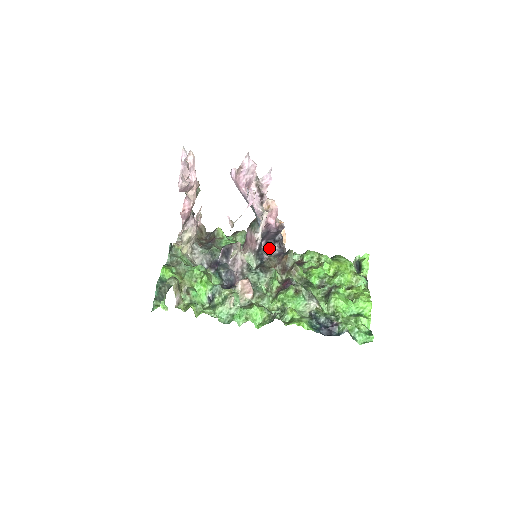
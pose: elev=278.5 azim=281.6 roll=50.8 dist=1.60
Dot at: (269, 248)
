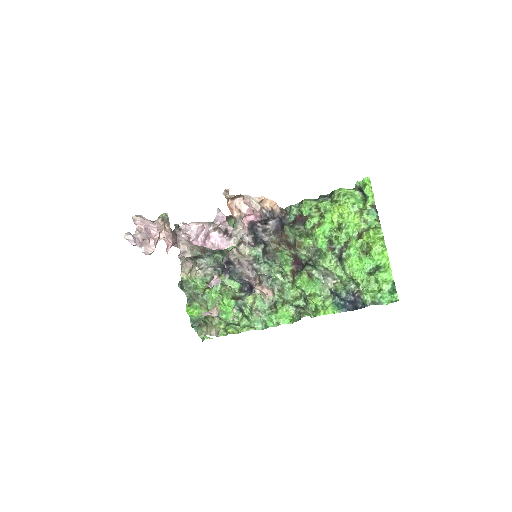
Dot at: (264, 224)
